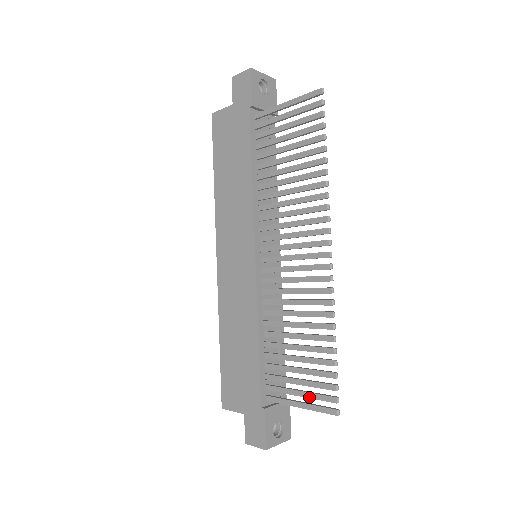
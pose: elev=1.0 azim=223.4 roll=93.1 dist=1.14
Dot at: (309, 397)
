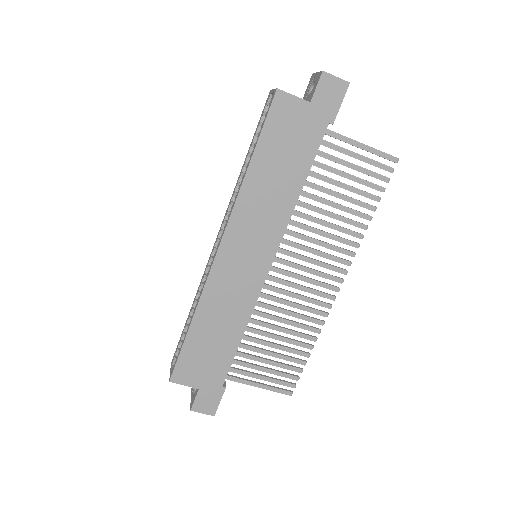
Dot at: (271, 382)
